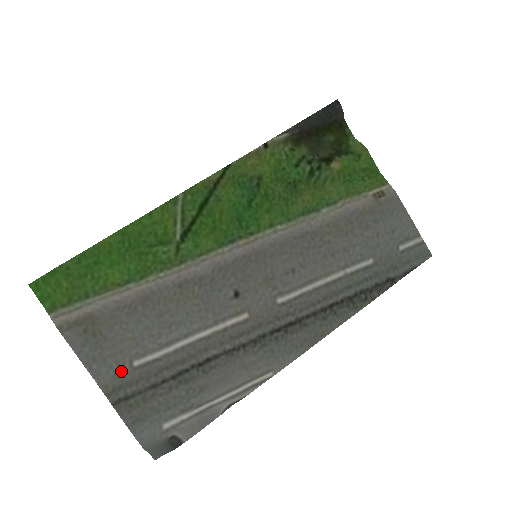
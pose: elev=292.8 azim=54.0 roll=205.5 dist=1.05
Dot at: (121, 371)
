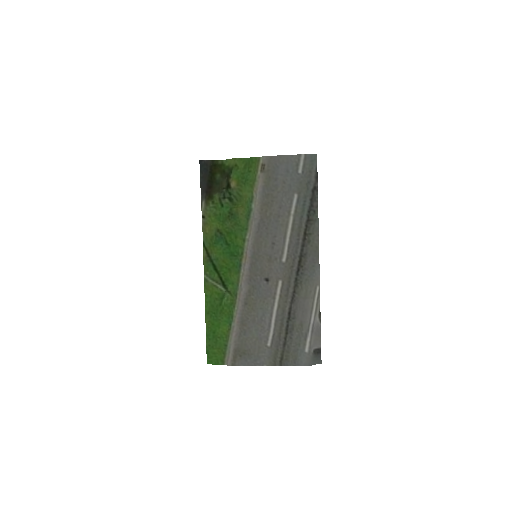
Dot at: (268, 353)
